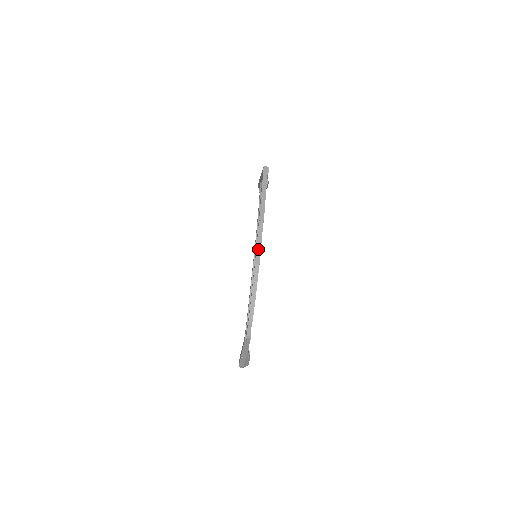
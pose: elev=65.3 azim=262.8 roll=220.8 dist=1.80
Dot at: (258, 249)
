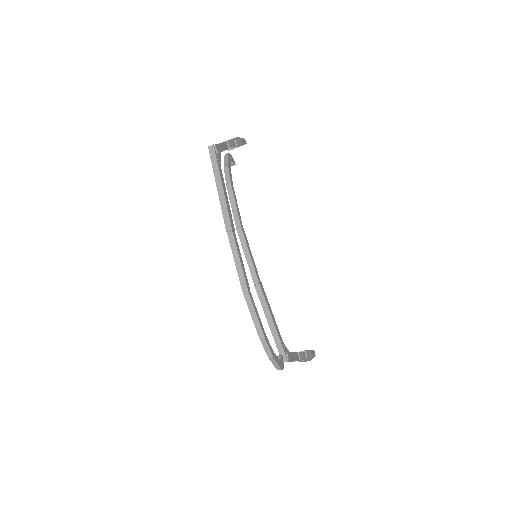
Dot at: (239, 271)
